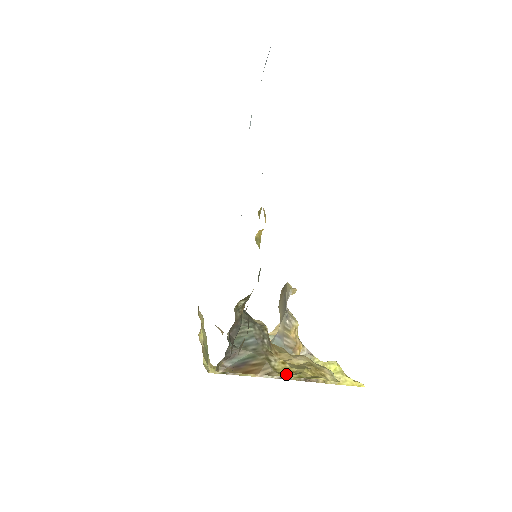
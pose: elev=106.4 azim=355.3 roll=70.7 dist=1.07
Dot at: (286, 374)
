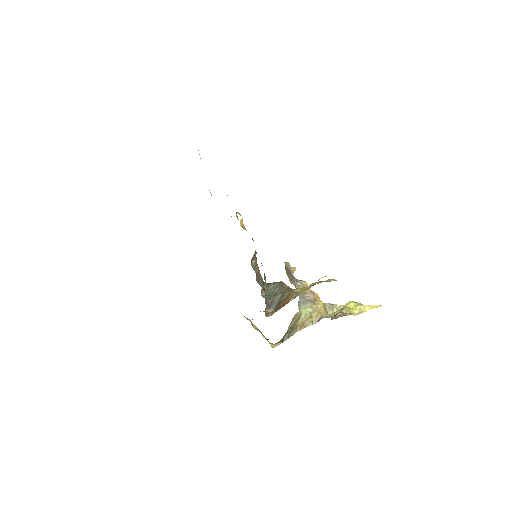
Dot at: occluded
